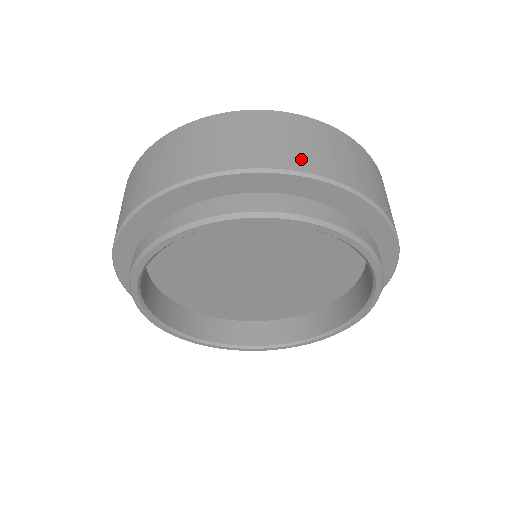
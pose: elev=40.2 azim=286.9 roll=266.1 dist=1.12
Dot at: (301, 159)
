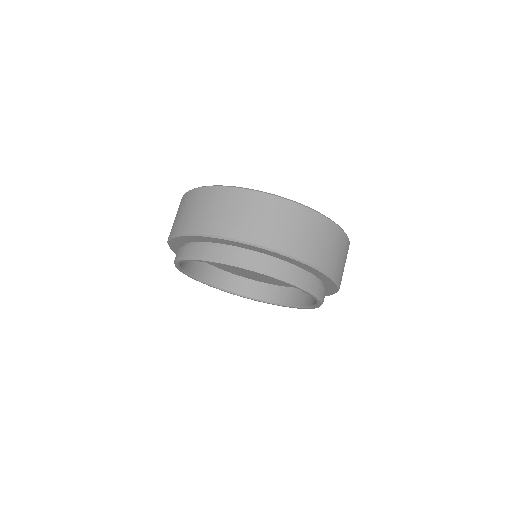
Dot at: (324, 260)
